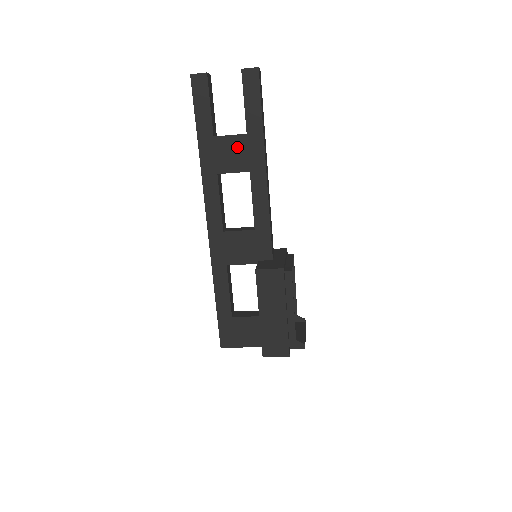
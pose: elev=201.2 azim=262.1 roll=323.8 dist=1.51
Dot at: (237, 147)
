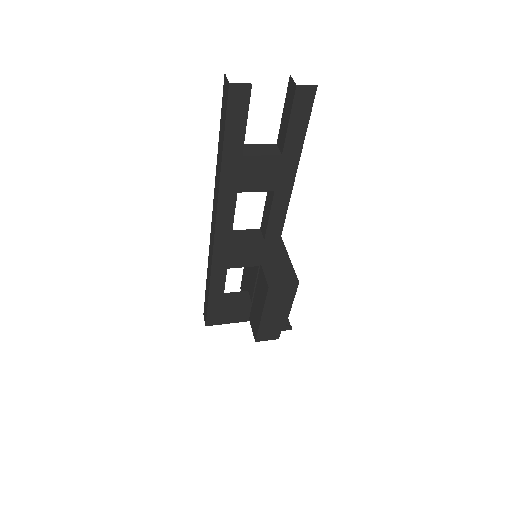
Dot at: (267, 168)
